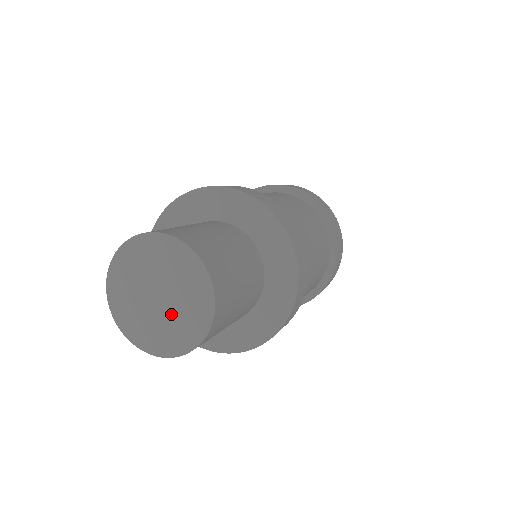
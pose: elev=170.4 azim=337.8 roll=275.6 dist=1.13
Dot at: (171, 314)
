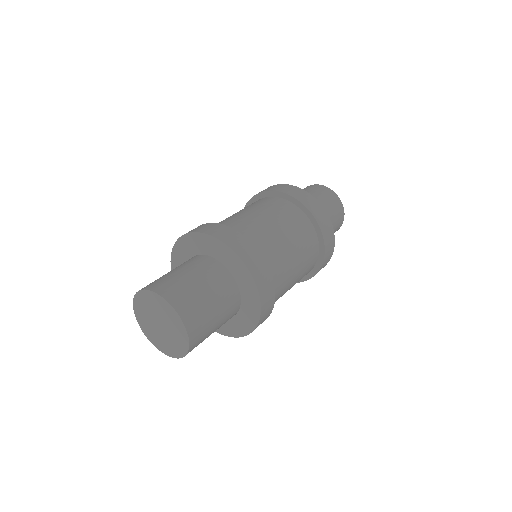
Dot at: (160, 335)
